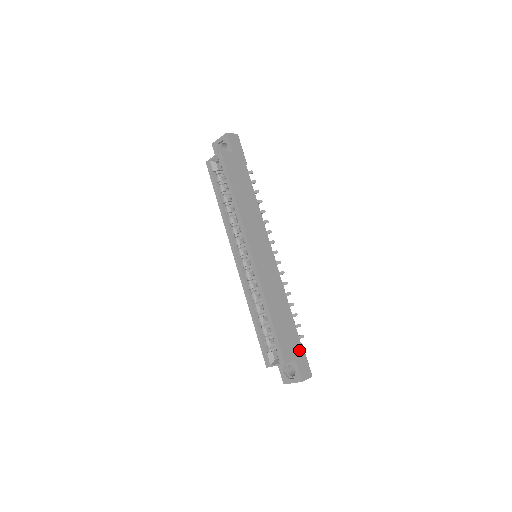
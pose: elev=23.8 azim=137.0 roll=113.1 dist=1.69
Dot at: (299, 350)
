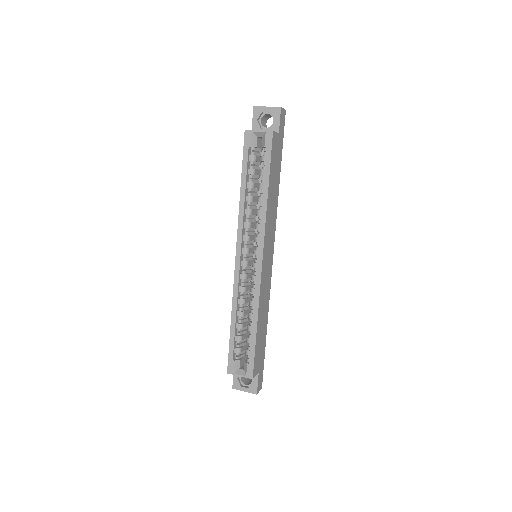
Dot at: (262, 362)
